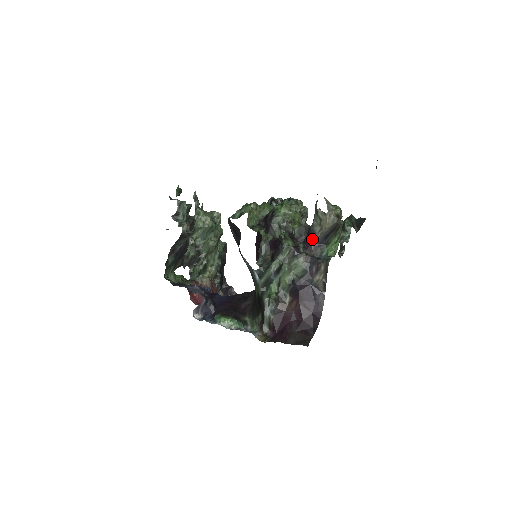
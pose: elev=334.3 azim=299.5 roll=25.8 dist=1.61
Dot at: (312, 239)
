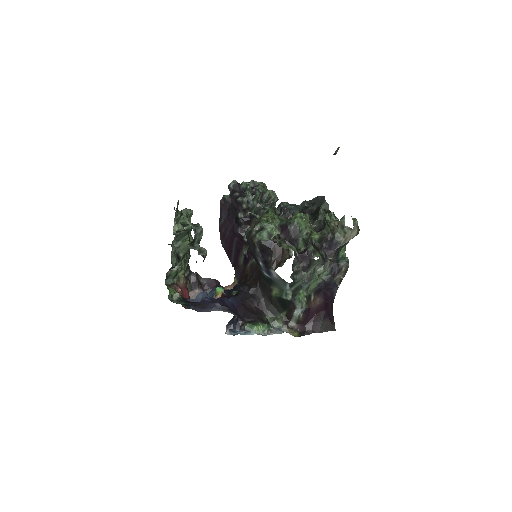
Dot at: (335, 248)
